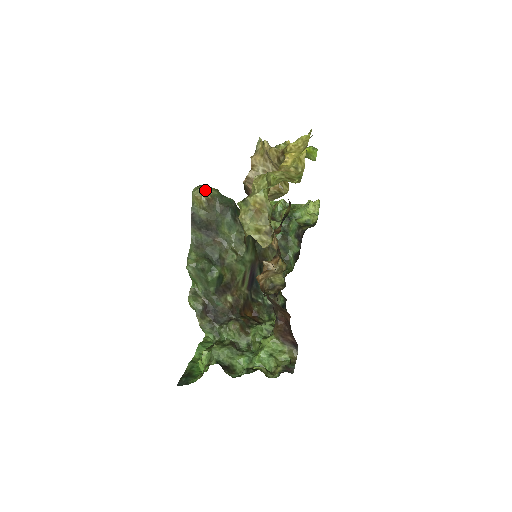
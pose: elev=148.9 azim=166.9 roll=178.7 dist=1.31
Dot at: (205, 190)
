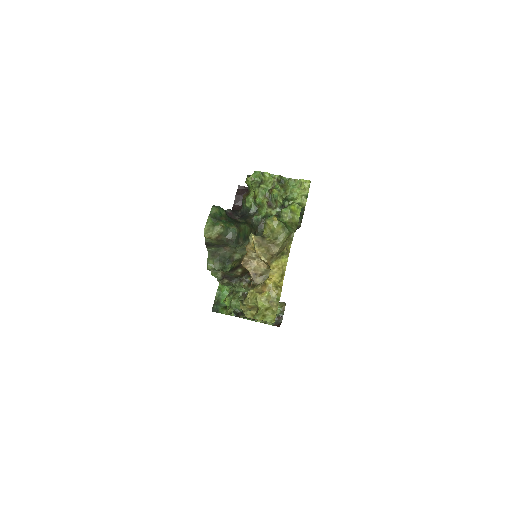
Dot at: (213, 231)
